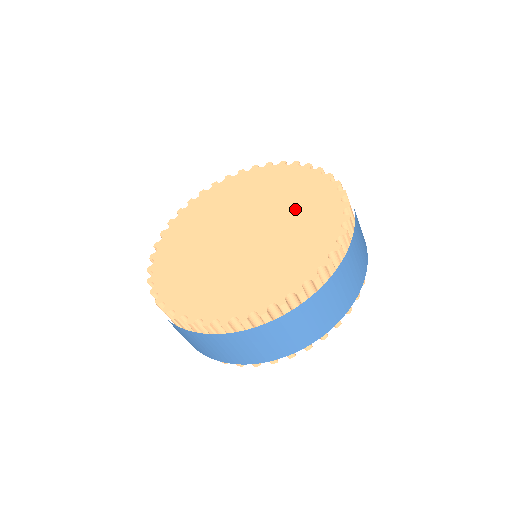
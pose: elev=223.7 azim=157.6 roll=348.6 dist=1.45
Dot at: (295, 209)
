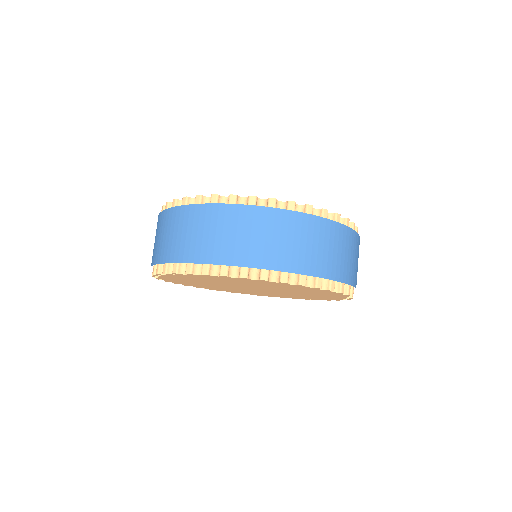
Dot at: occluded
